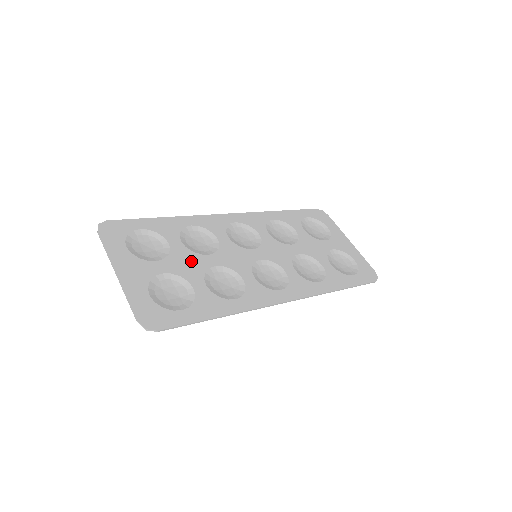
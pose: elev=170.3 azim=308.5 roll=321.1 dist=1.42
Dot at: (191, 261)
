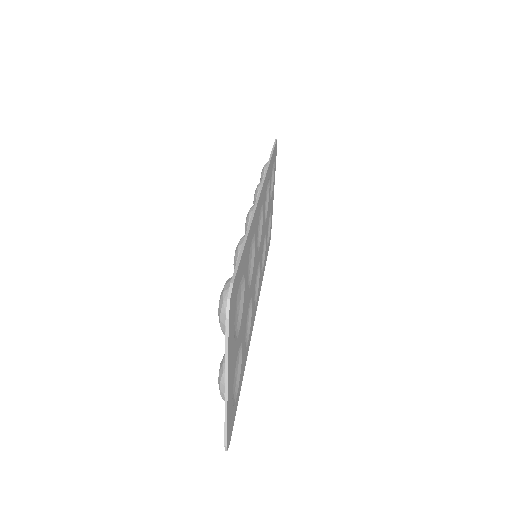
Dot at: (246, 308)
